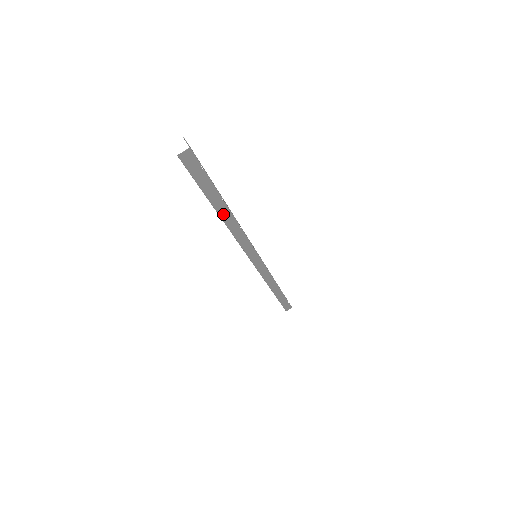
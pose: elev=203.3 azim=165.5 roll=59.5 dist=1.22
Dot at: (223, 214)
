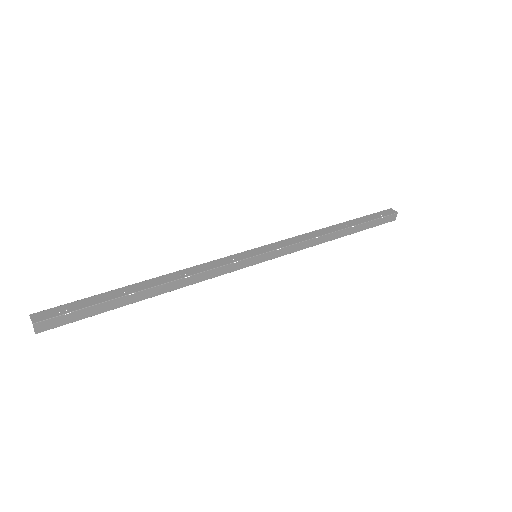
Dot at: (152, 294)
